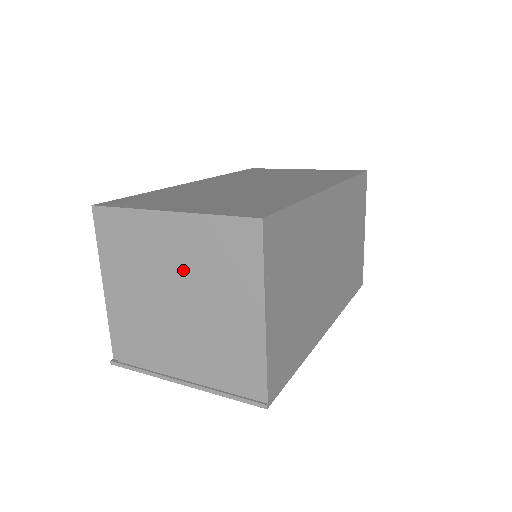
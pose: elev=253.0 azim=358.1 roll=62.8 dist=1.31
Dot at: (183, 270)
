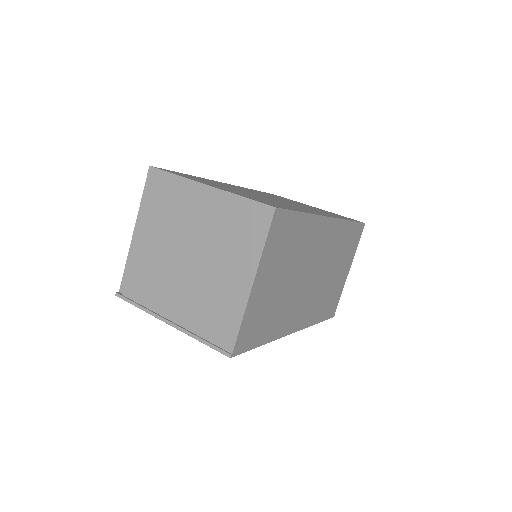
Dot at: (203, 232)
